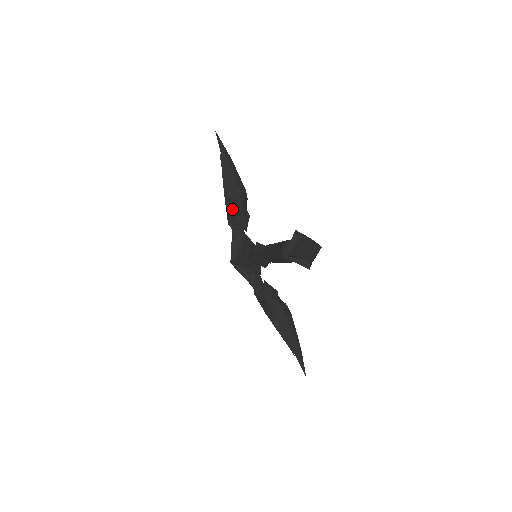
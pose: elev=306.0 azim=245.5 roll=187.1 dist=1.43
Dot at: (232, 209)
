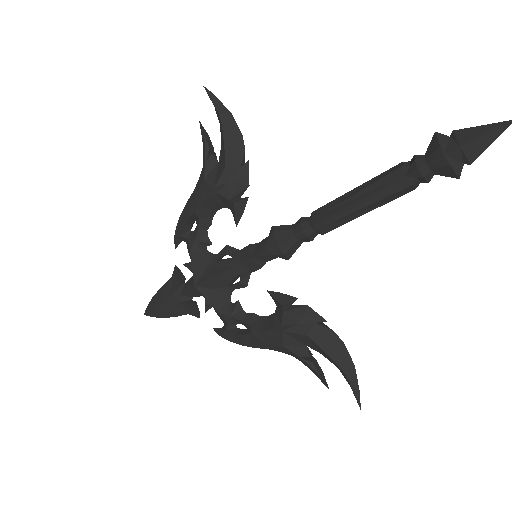
Dot at: (226, 189)
